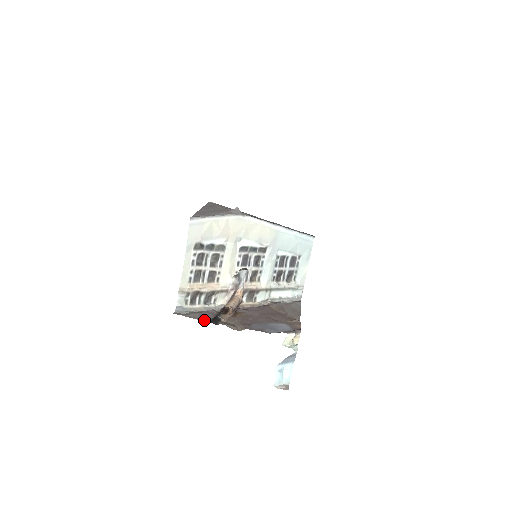
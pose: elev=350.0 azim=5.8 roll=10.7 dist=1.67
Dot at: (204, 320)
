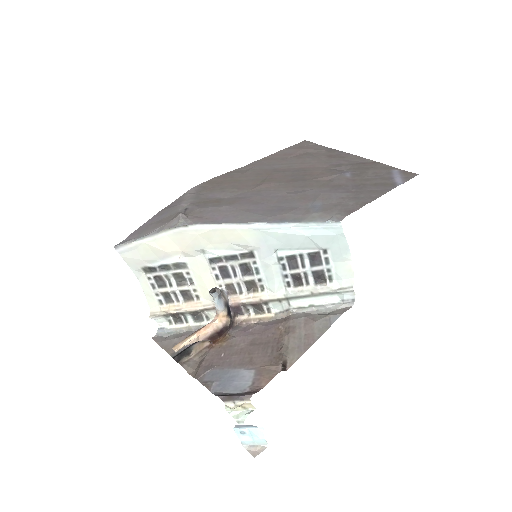
Dot at: (170, 353)
